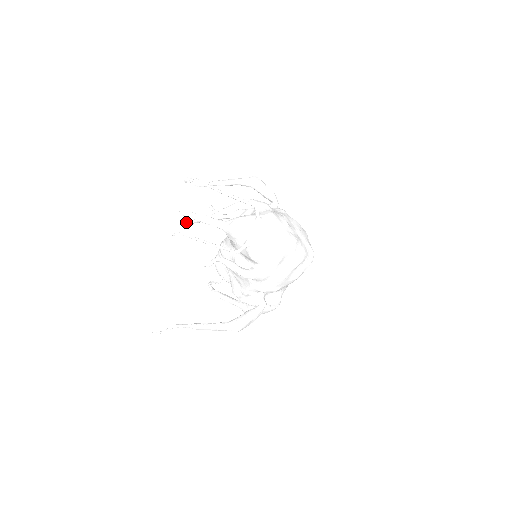
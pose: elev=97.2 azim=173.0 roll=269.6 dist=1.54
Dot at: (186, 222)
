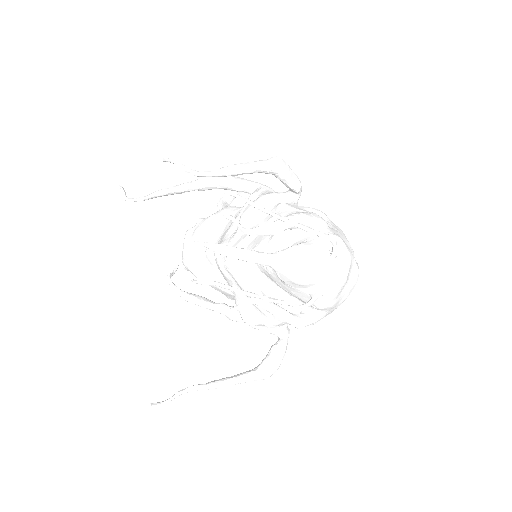
Dot at: (125, 193)
